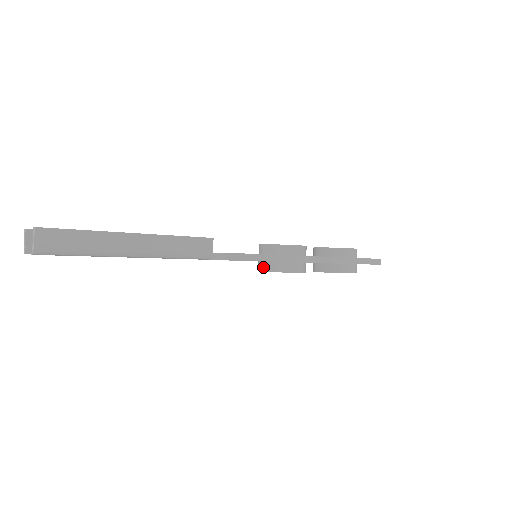
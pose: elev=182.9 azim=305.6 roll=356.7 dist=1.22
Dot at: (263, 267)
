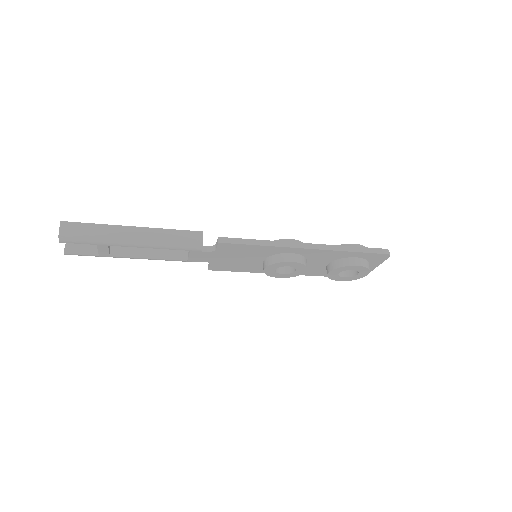
Dot at: (264, 265)
